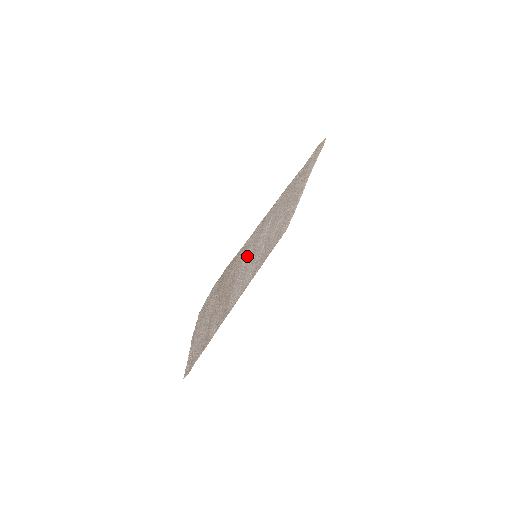
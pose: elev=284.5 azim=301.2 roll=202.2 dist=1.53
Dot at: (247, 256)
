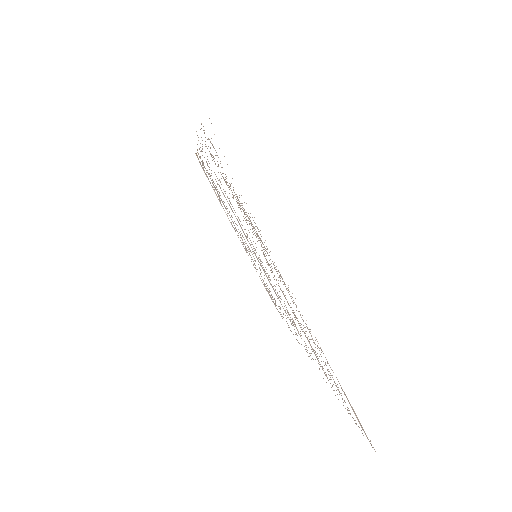
Dot at: occluded
